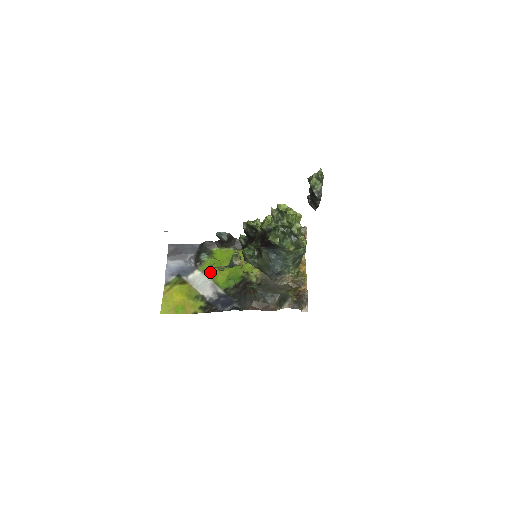
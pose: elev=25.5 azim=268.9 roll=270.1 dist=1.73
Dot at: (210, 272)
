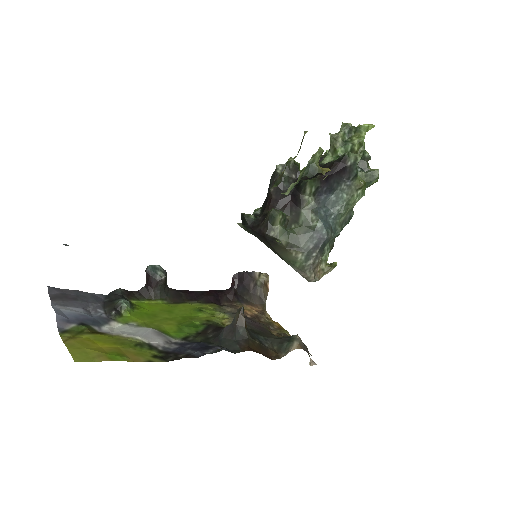
Dot at: occluded
